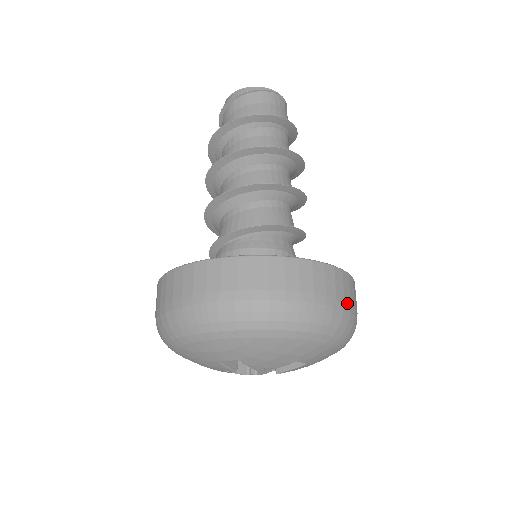
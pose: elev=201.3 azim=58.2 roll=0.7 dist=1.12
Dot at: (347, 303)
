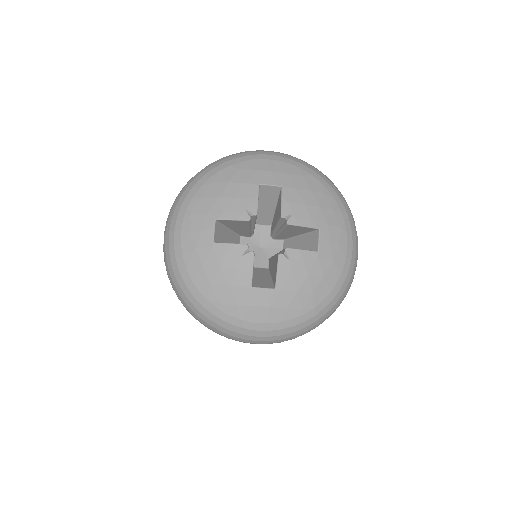
Dot at: occluded
